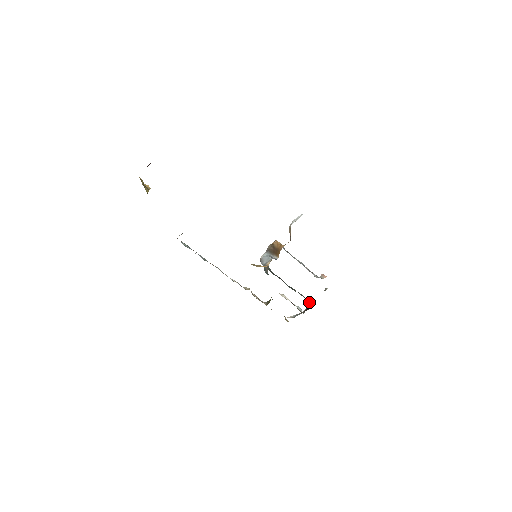
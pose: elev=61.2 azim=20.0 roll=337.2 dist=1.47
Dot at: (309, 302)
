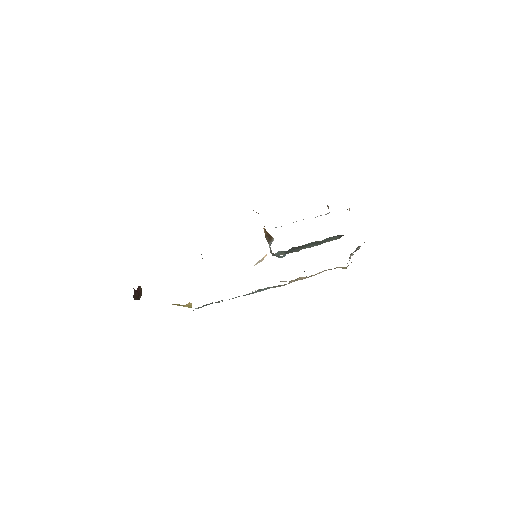
Dot at: (343, 235)
